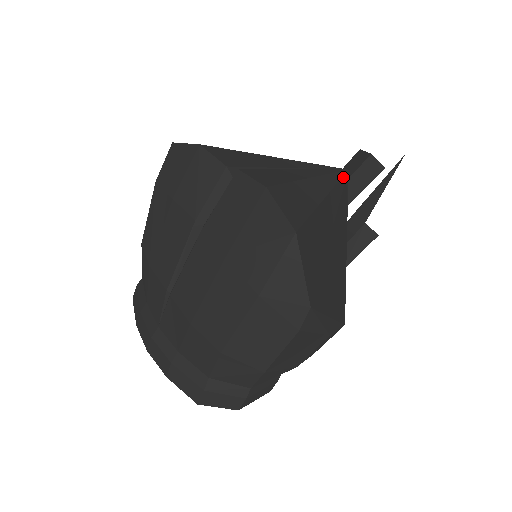
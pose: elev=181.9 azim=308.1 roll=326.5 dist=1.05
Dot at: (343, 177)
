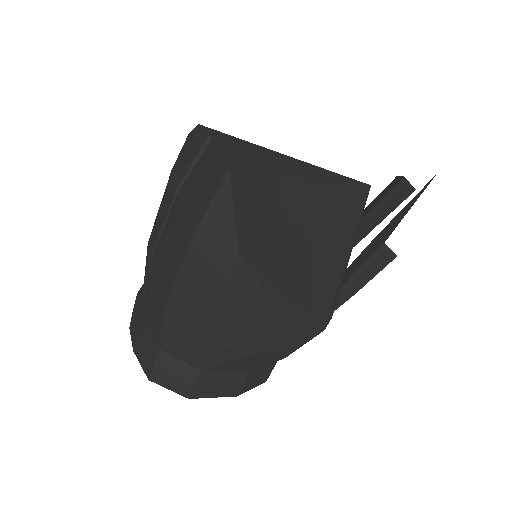
Dot at: (356, 185)
